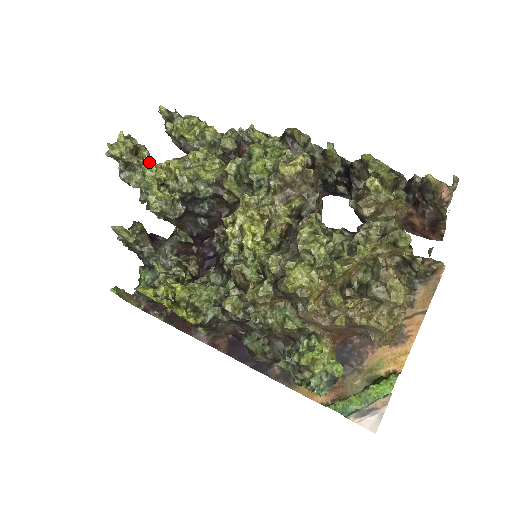
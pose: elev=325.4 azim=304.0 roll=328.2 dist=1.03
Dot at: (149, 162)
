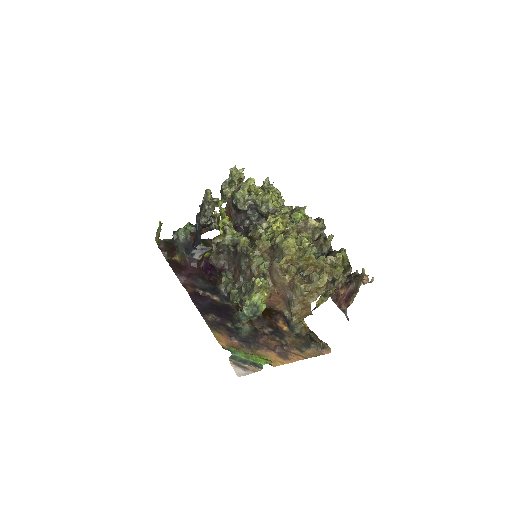
Dot at: (254, 179)
